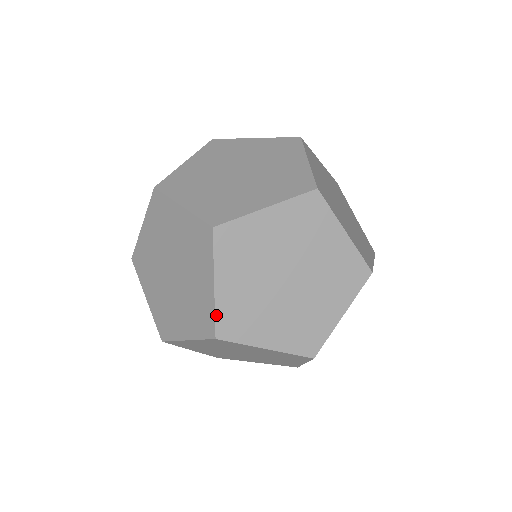
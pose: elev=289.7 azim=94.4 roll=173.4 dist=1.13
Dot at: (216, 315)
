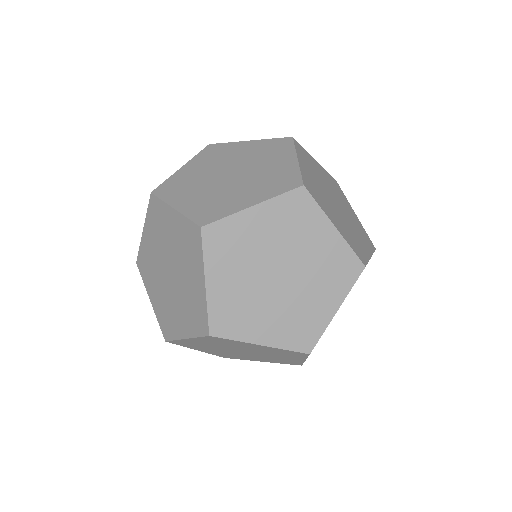
Dot at: (209, 312)
